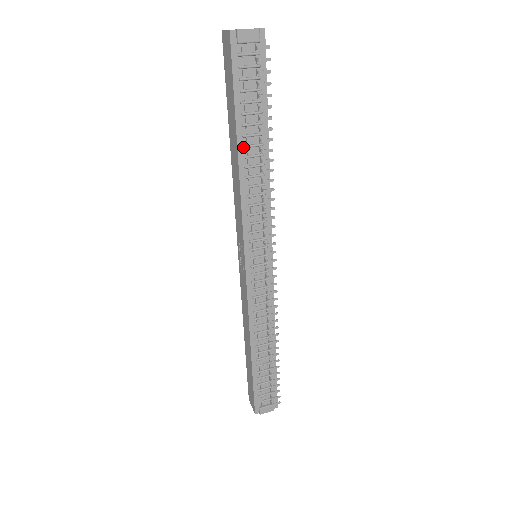
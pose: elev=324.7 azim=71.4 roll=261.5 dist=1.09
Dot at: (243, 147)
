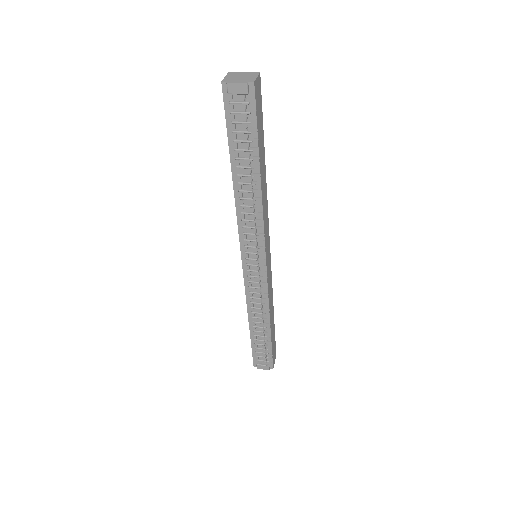
Dot at: (236, 175)
